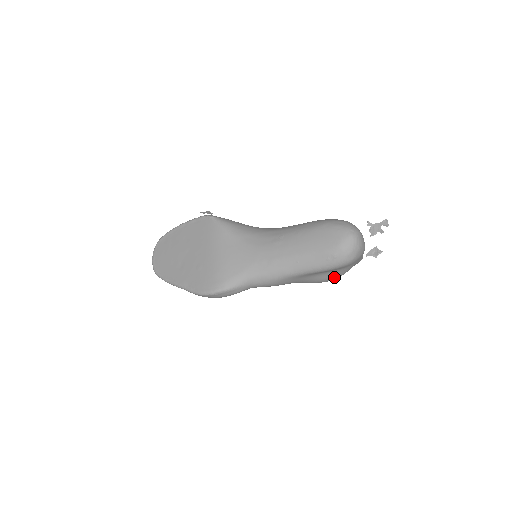
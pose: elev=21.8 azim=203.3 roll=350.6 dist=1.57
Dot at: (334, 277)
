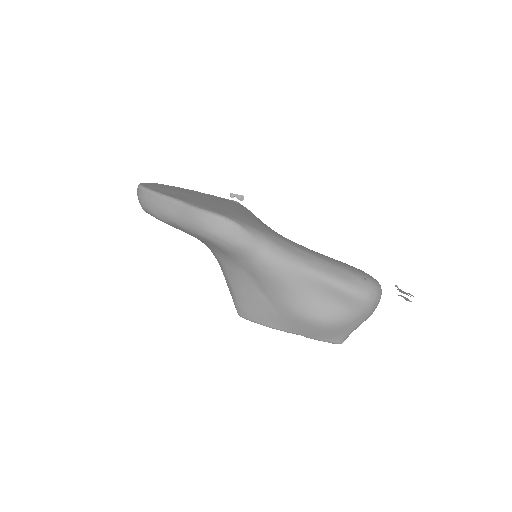
Dot at: (330, 317)
